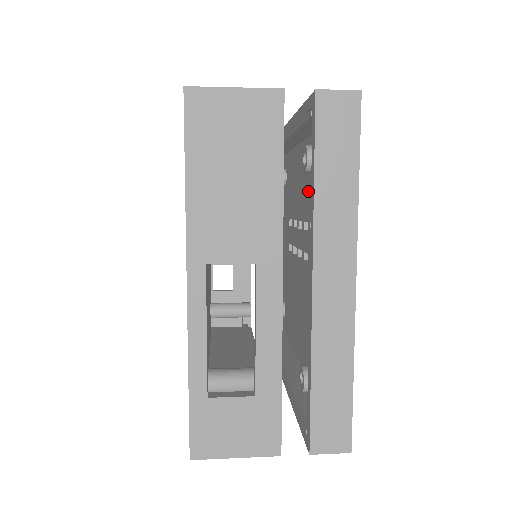
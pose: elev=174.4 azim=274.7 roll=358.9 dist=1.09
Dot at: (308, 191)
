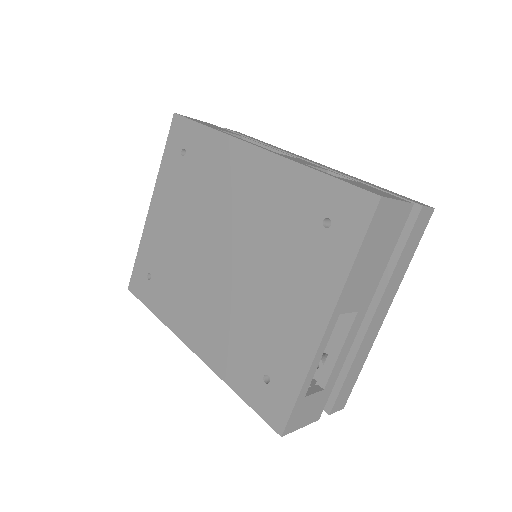
Dot at: occluded
